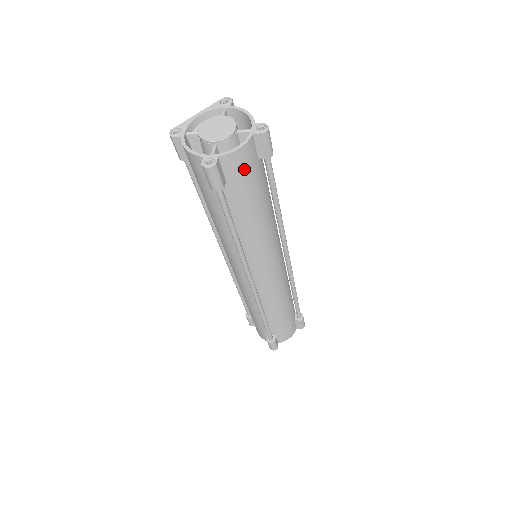
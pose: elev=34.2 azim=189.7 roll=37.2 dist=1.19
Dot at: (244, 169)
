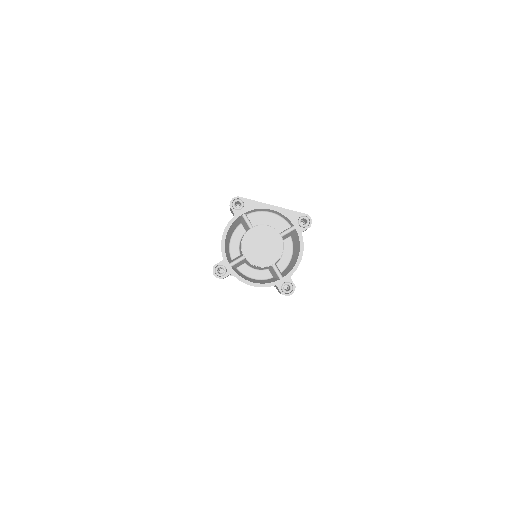
Dot at: occluded
